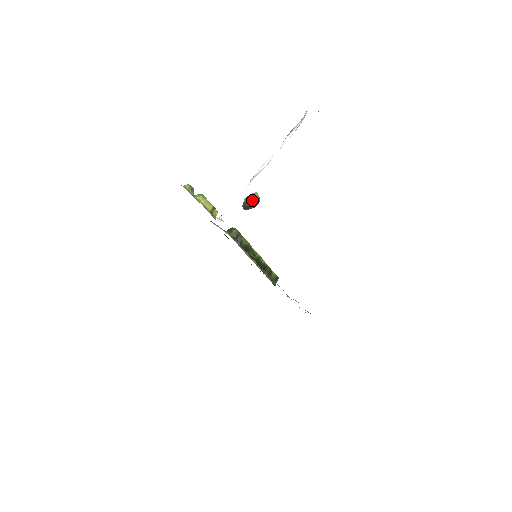
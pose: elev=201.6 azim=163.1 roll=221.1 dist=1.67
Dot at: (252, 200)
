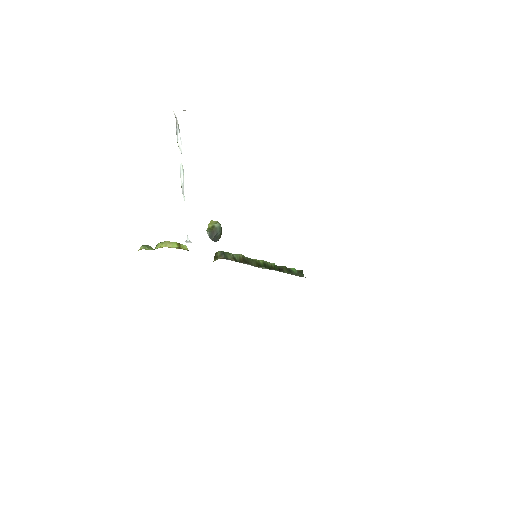
Dot at: (213, 228)
